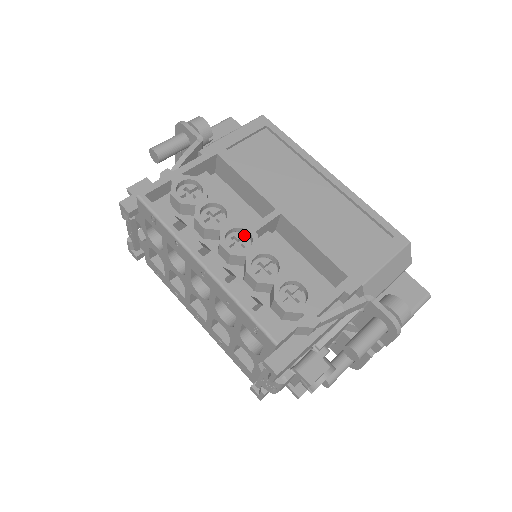
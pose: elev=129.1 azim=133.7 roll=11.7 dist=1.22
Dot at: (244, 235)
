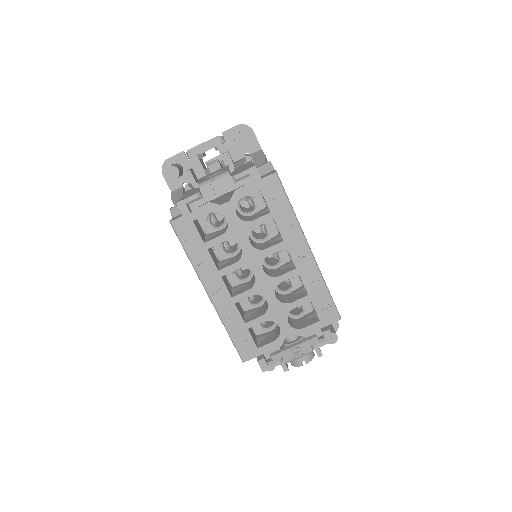
Dot at: occluded
